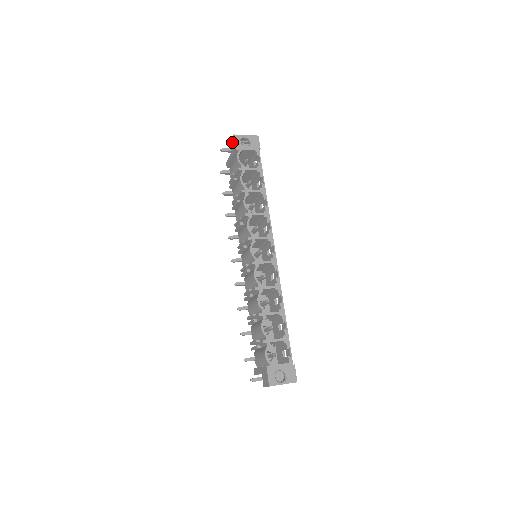
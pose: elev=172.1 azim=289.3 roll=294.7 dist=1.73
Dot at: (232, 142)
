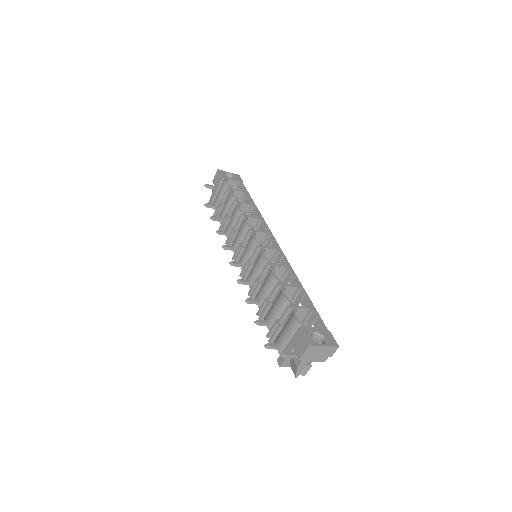
Dot at: (216, 177)
